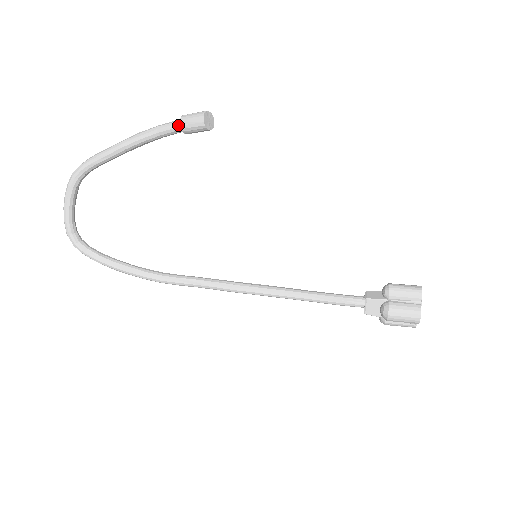
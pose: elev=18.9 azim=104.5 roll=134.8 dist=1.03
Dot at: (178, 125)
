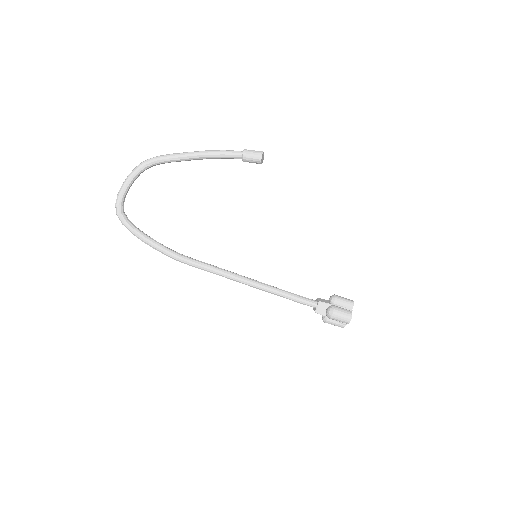
Dot at: (241, 154)
